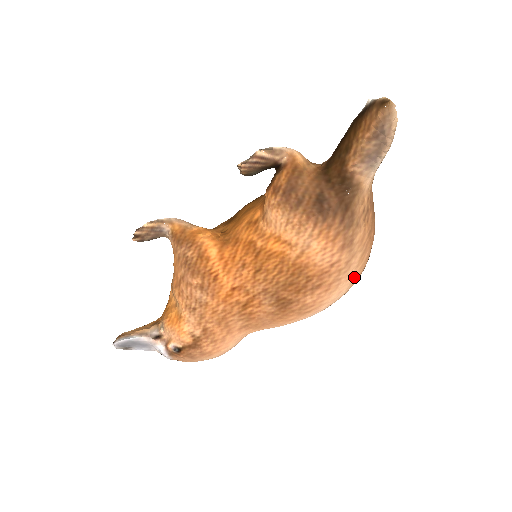
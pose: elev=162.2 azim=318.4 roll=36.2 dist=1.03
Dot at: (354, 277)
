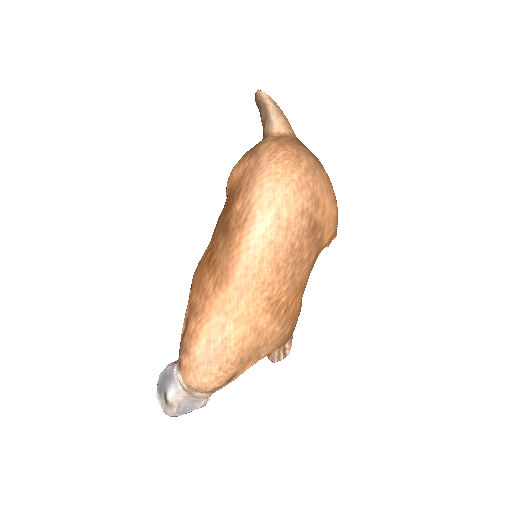
Dot at: (271, 170)
